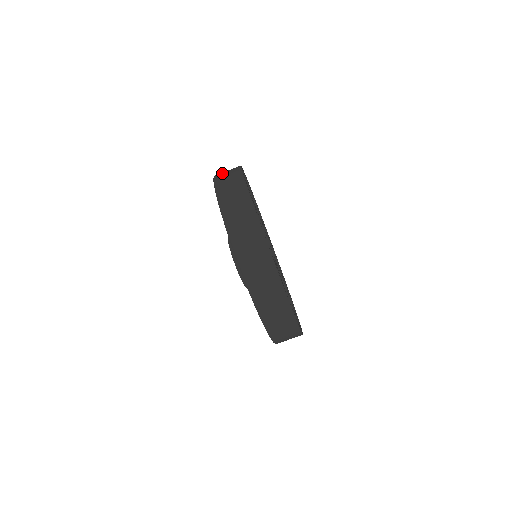
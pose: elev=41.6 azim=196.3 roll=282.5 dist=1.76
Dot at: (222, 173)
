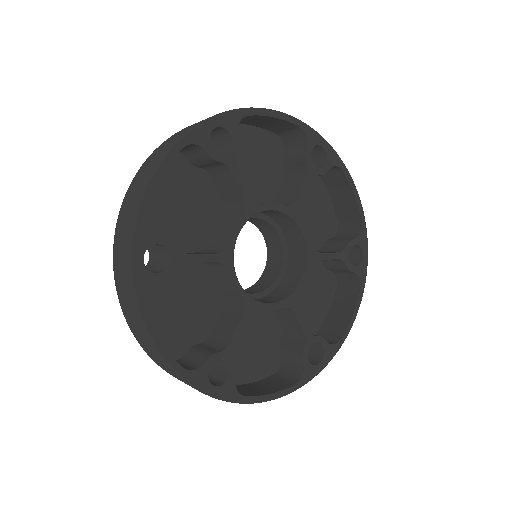
Dot at: (135, 182)
